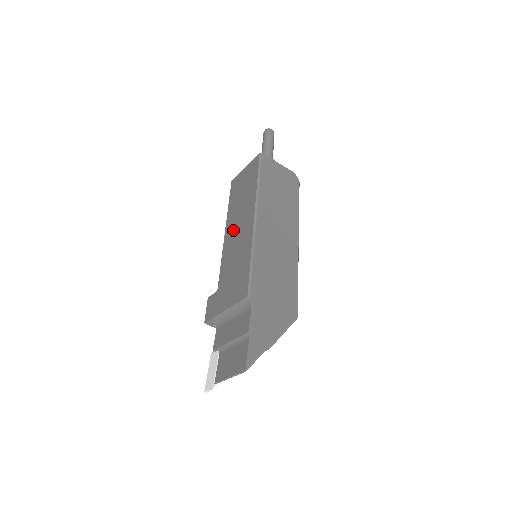
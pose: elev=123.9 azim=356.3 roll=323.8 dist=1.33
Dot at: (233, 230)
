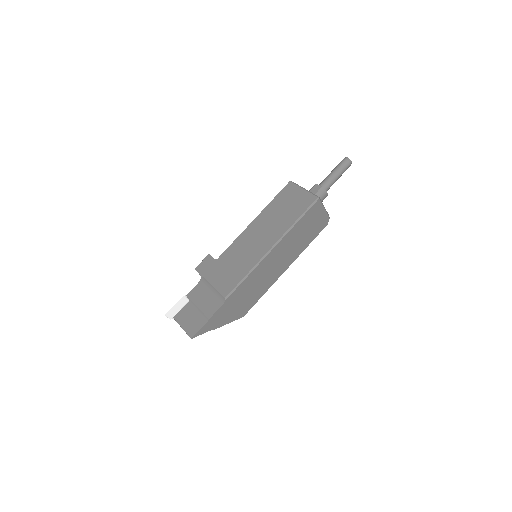
Dot at: (257, 231)
